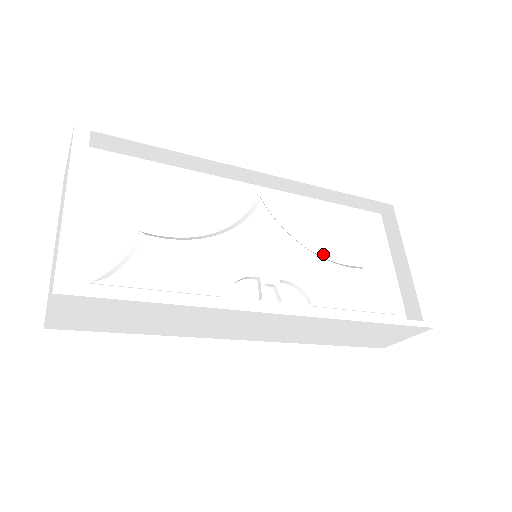
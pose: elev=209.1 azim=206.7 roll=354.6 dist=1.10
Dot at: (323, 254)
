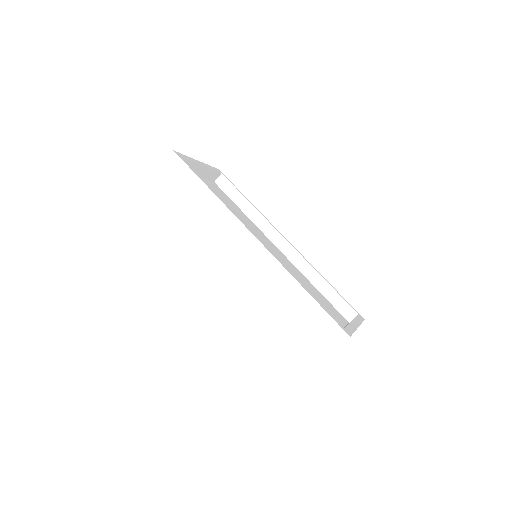
Dot at: occluded
